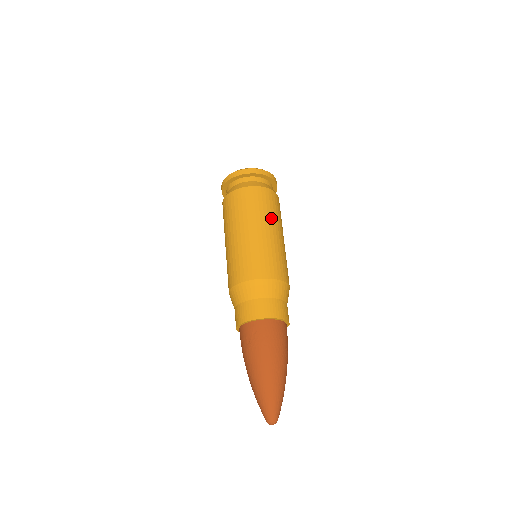
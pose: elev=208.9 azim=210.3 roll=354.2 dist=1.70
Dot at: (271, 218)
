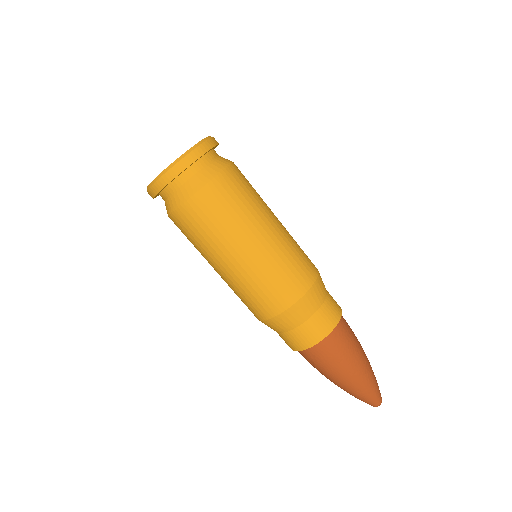
Dot at: (244, 223)
